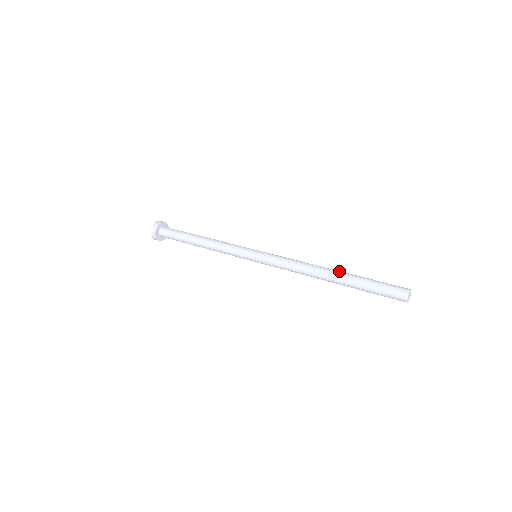
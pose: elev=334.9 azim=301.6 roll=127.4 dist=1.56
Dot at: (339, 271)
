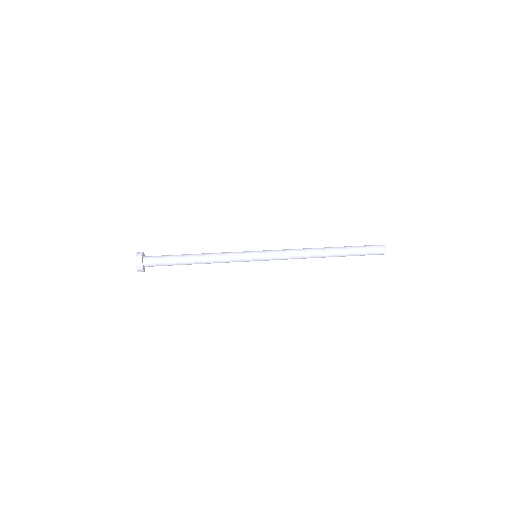
Dot at: (331, 247)
